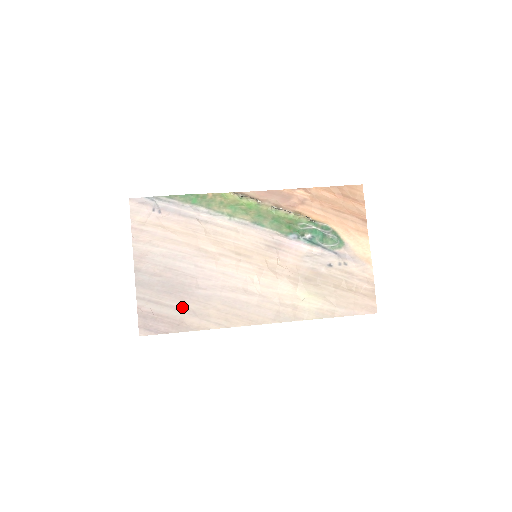
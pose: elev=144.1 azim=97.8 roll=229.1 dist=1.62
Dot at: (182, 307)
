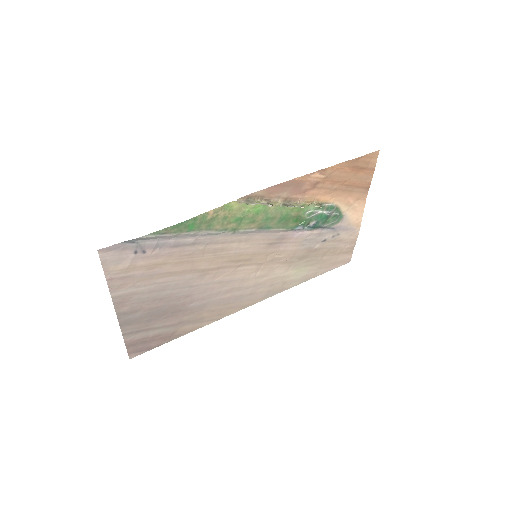
Dot at: (175, 323)
